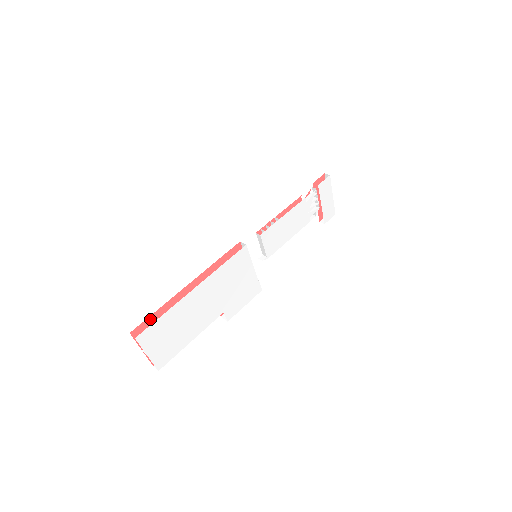
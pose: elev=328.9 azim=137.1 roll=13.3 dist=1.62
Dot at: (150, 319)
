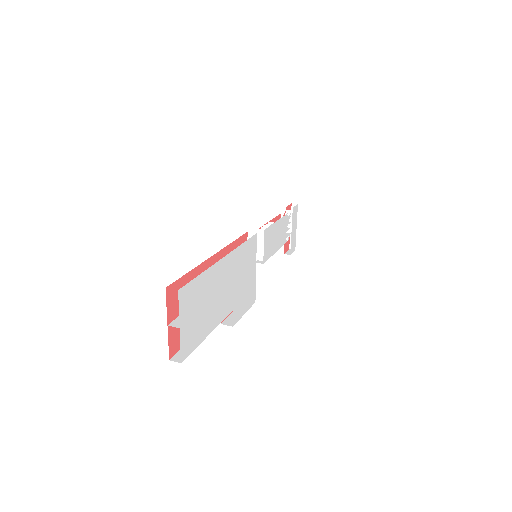
Dot at: (182, 280)
